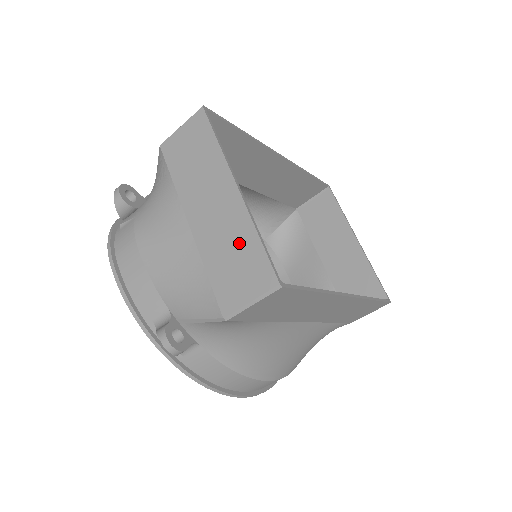
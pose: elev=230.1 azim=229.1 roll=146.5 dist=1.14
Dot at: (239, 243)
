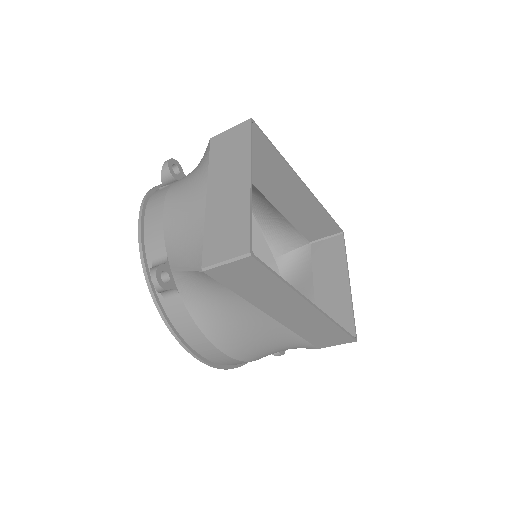
Dot at: (235, 218)
